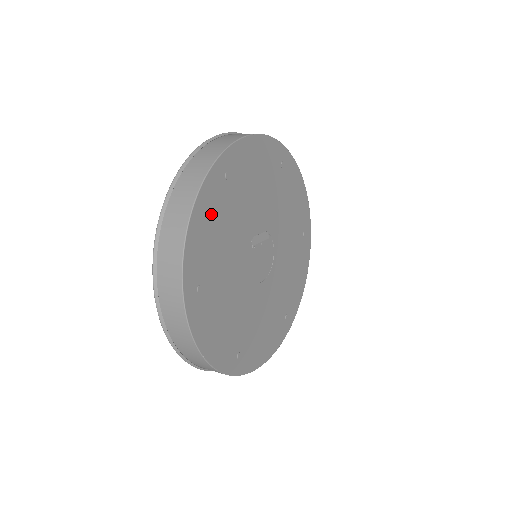
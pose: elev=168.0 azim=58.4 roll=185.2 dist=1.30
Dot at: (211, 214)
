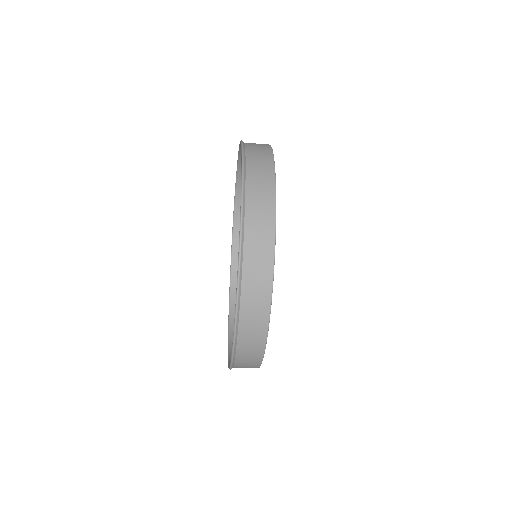
Dot at: occluded
